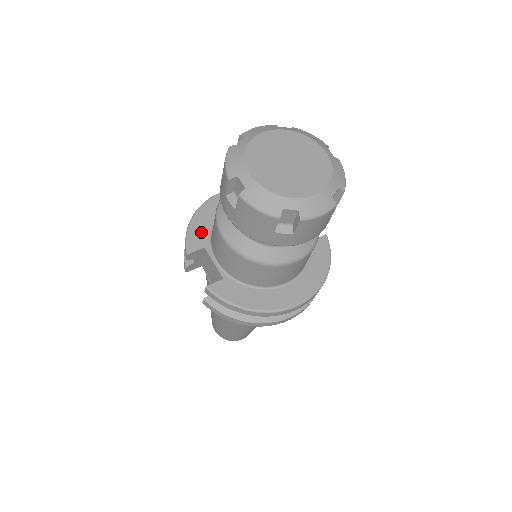
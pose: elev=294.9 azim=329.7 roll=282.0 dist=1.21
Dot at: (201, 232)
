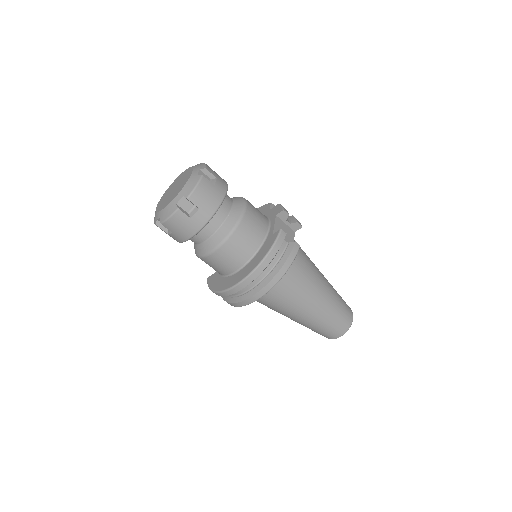
Dot at: occluded
